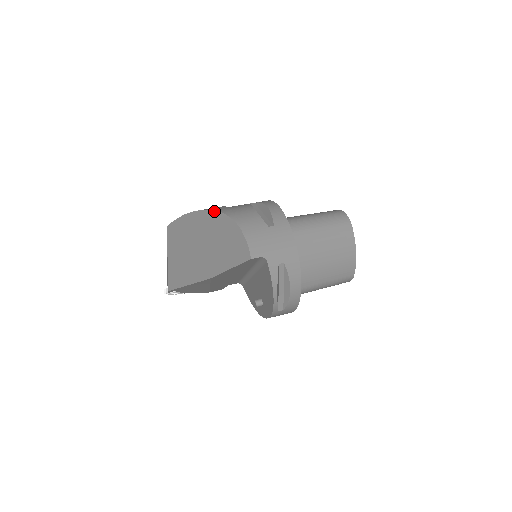
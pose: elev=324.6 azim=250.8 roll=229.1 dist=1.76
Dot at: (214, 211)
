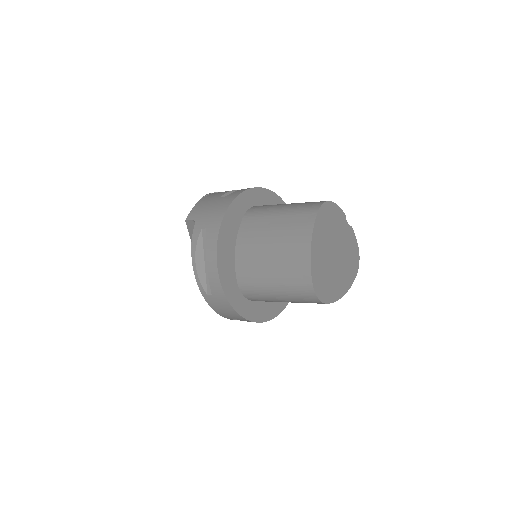
Dot at: occluded
